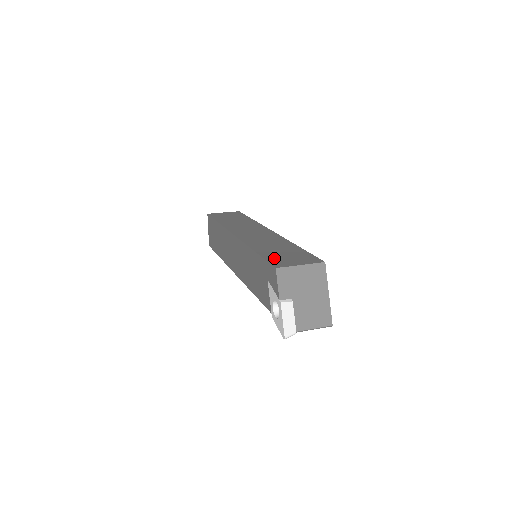
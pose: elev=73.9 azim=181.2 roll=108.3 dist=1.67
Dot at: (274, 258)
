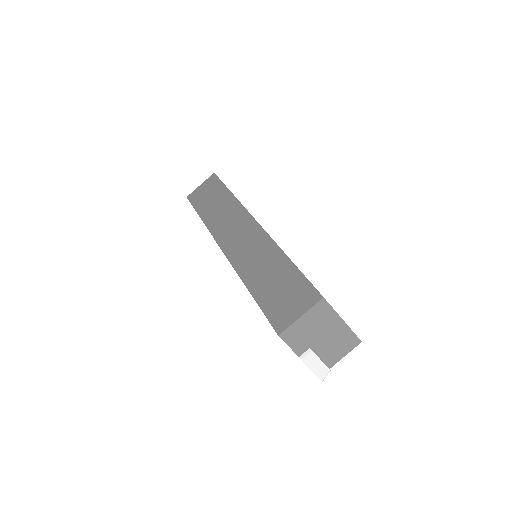
Dot at: (272, 307)
